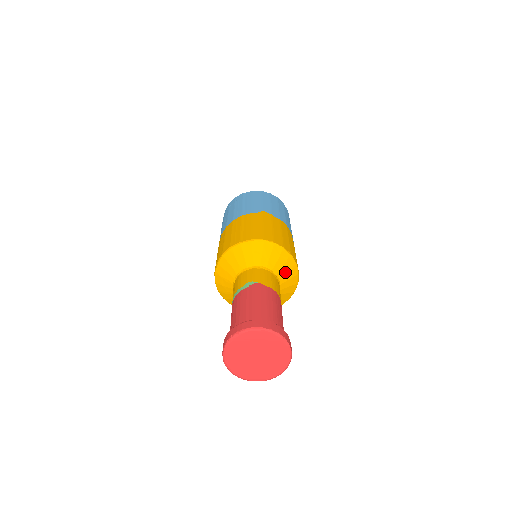
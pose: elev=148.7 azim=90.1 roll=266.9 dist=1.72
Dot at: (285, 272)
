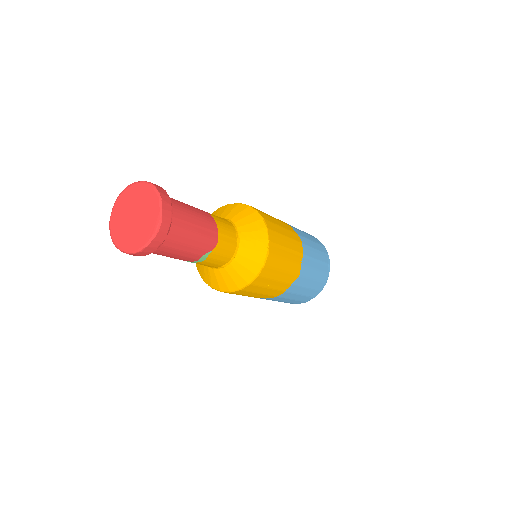
Dot at: (251, 238)
